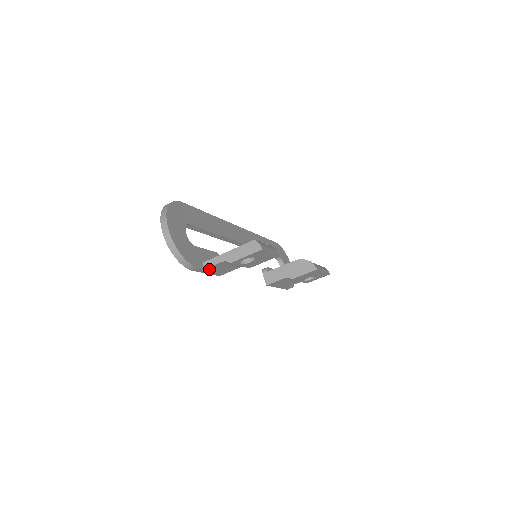
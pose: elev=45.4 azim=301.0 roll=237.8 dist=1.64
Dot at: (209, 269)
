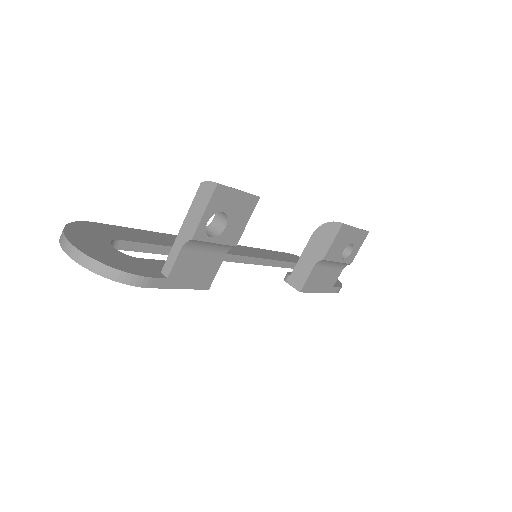
Dot at: (176, 276)
